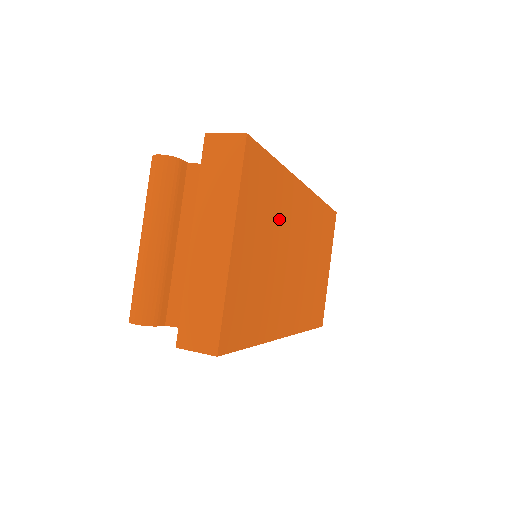
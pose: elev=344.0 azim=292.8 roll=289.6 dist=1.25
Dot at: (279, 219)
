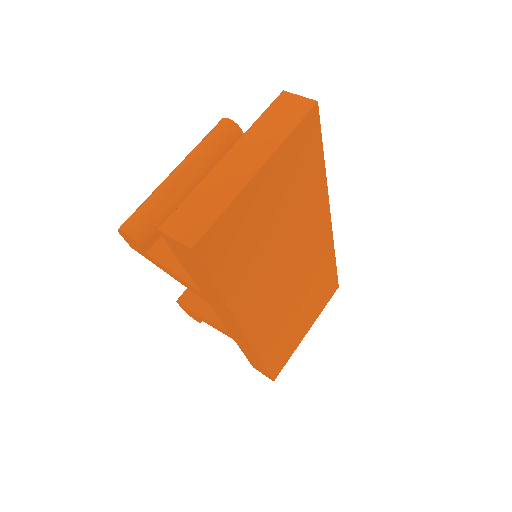
Dot at: (299, 212)
